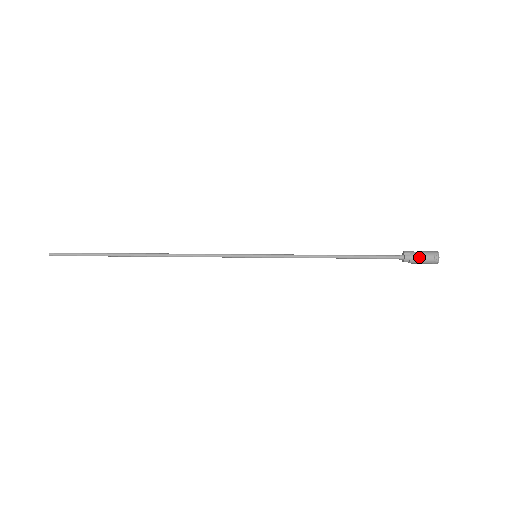
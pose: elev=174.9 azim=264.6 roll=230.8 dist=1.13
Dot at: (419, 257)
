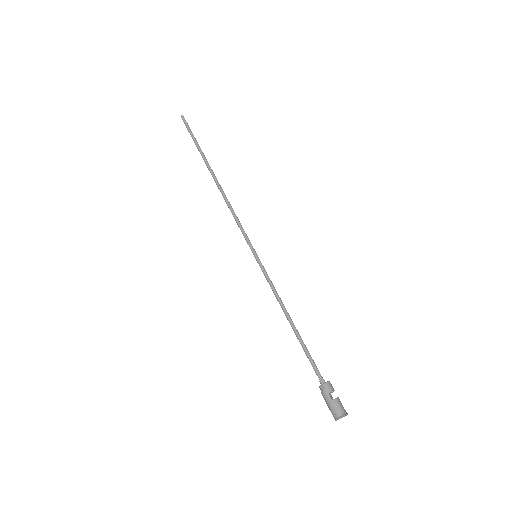
Dot at: (326, 400)
